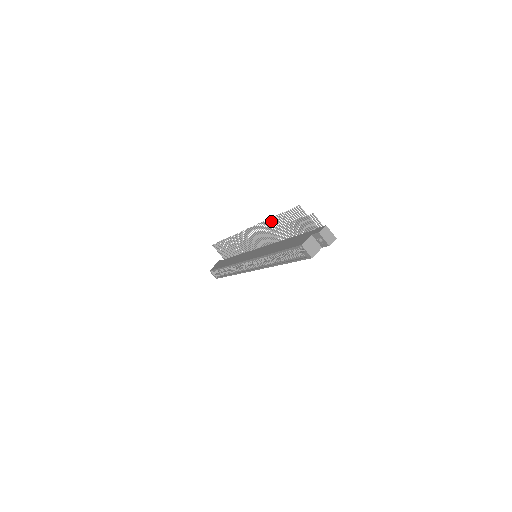
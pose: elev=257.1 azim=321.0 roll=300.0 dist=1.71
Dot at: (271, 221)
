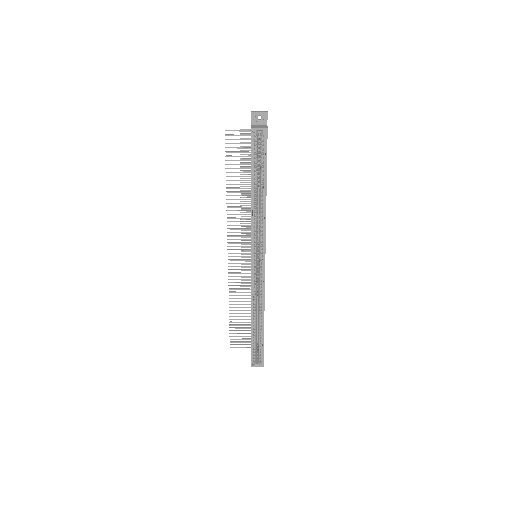
Dot at: occluded
